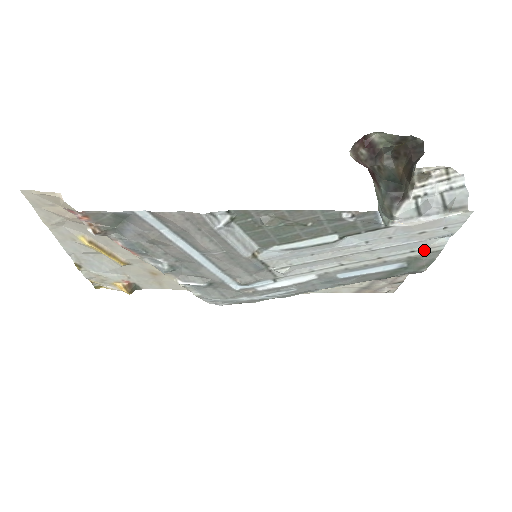
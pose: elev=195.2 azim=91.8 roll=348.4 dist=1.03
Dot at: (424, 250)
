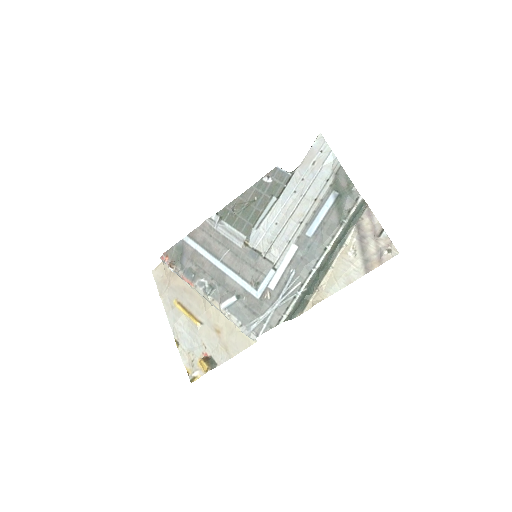
Dot at: (333, 174)
